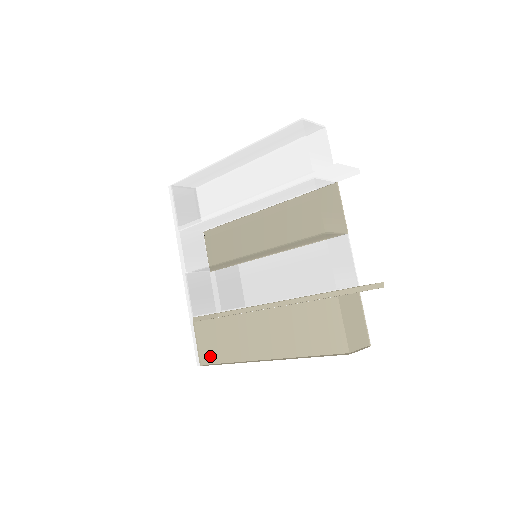
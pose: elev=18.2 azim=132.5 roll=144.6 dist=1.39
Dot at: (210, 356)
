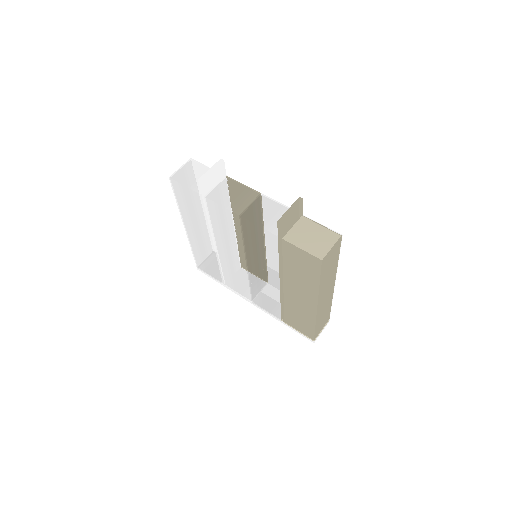
Dot at: (309, 332)
